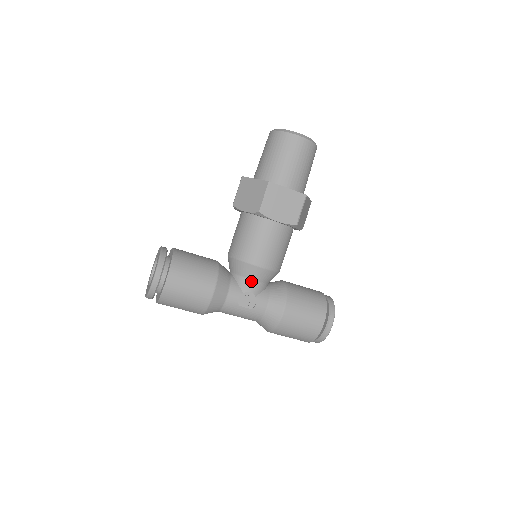
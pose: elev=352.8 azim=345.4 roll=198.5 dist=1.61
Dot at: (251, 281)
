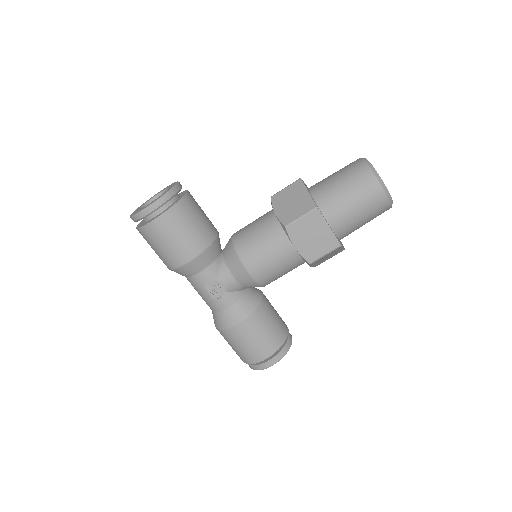
Dot at: (231, 276)
